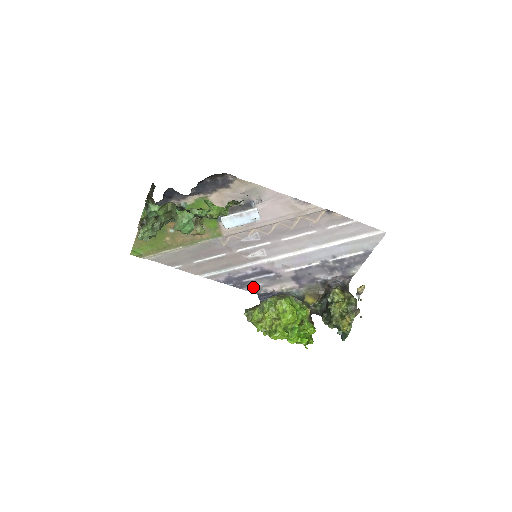
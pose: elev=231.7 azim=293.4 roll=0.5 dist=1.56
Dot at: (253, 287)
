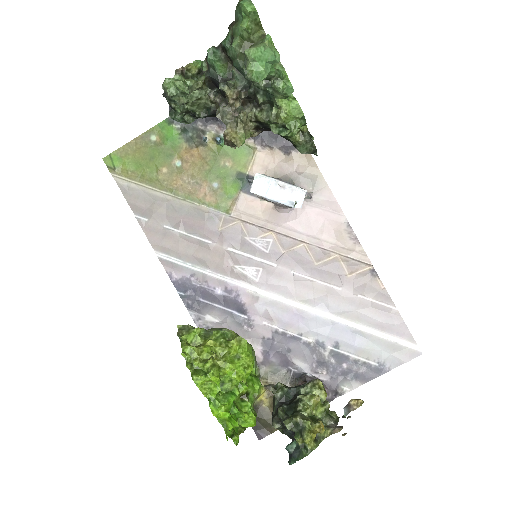
Dot at: (205, 318)
